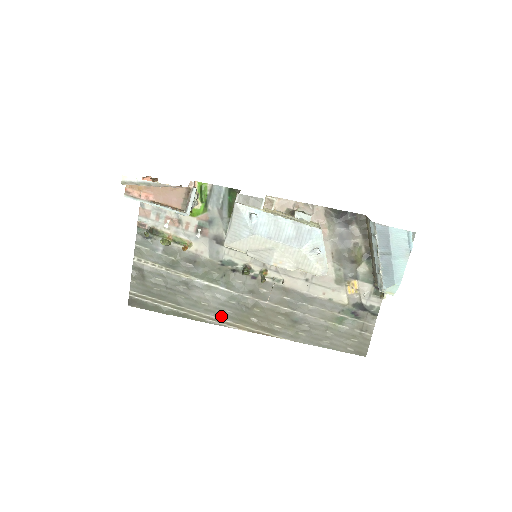
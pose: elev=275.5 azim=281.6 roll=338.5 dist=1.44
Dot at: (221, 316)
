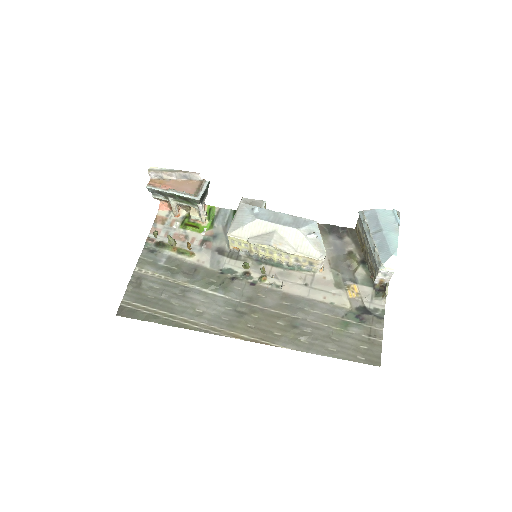
Dot at: (215, 324)
